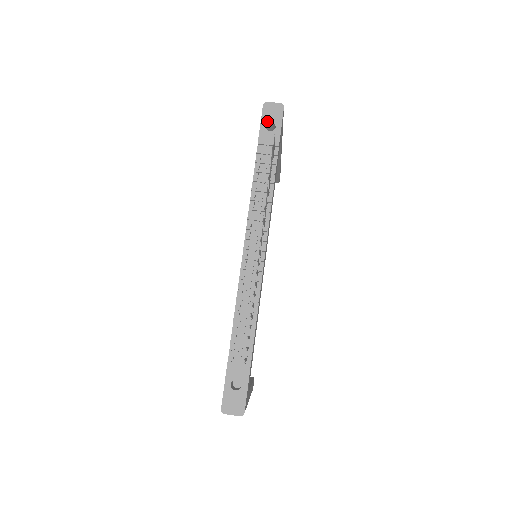
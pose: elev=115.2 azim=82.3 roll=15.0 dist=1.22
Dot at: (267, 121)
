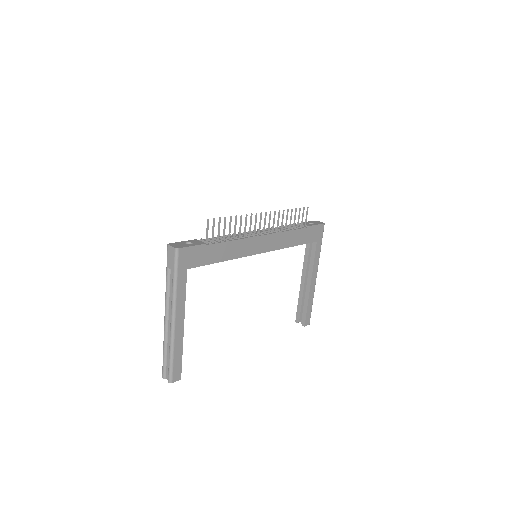
Dot at: (311, 222)
